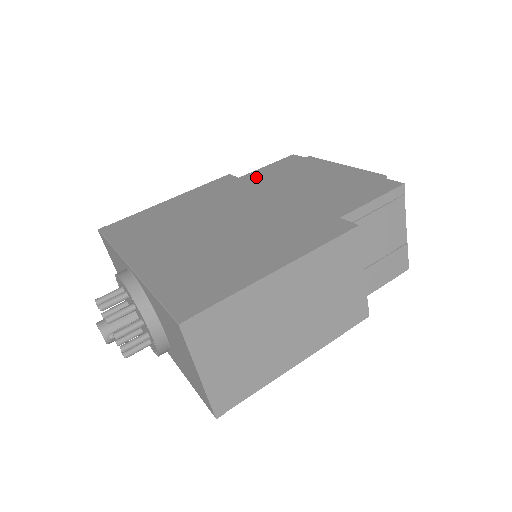
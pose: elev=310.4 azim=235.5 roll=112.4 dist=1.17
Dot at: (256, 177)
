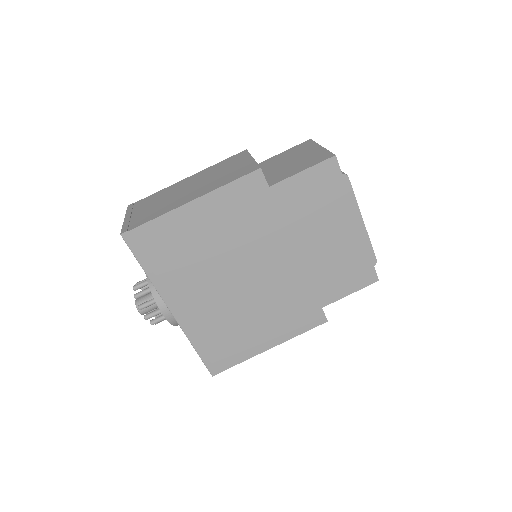
Dot at: (286, 199)
